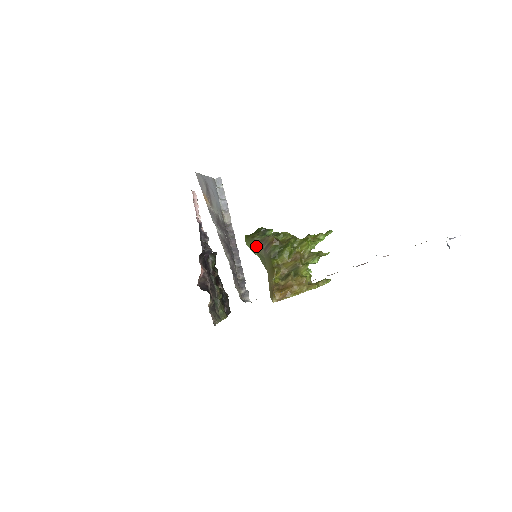
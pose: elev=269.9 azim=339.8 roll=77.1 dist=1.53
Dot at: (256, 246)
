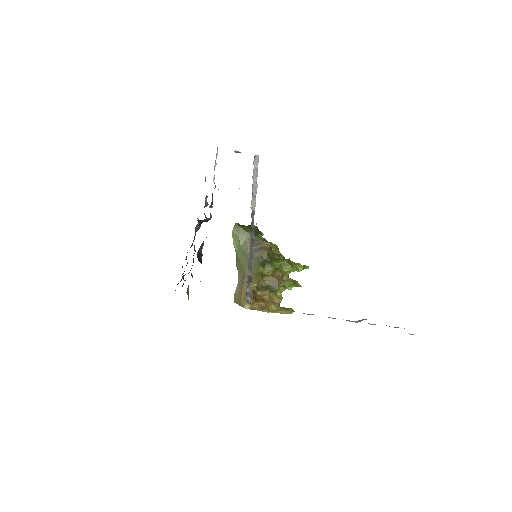
Dot at: (244, 241)
